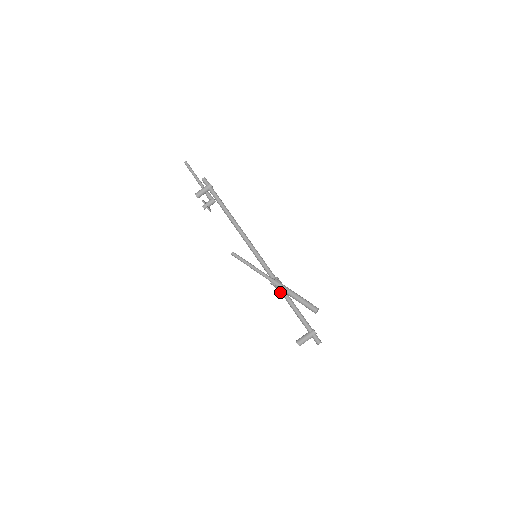
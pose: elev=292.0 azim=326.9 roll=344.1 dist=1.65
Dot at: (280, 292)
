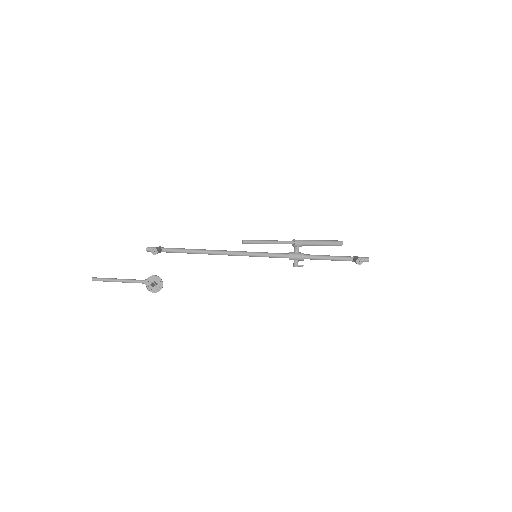
Dot at: (303, 256)
